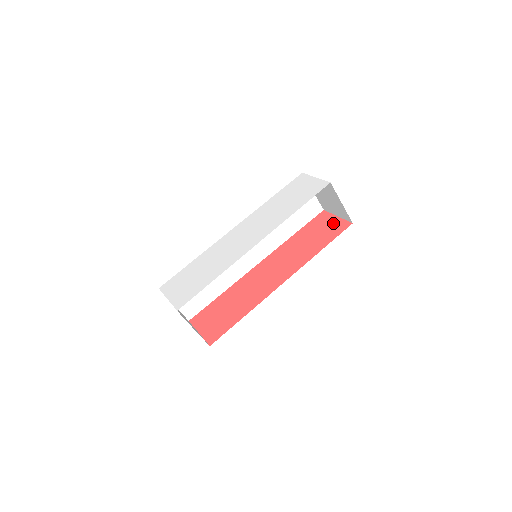
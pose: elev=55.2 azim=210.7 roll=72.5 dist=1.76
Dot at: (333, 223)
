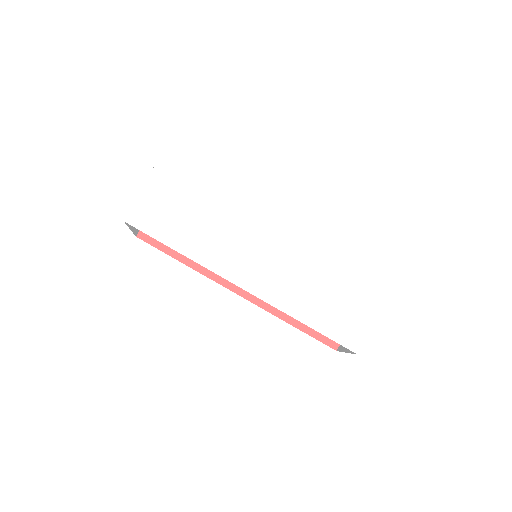
Dot at: occluded
